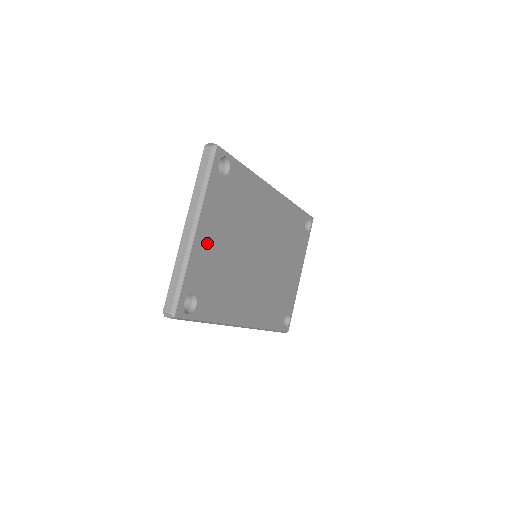
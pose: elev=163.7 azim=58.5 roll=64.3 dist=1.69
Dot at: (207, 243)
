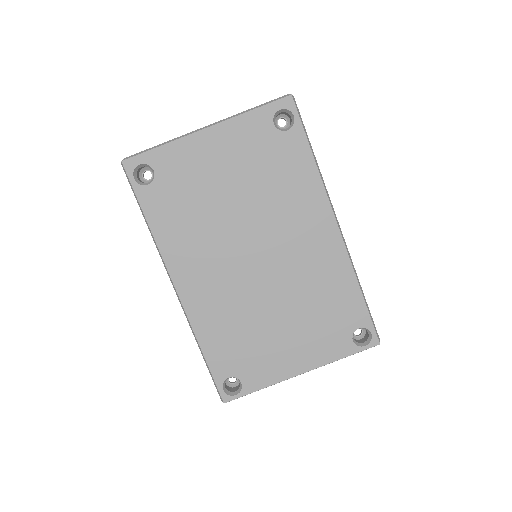
Dot at: (207, 154)
